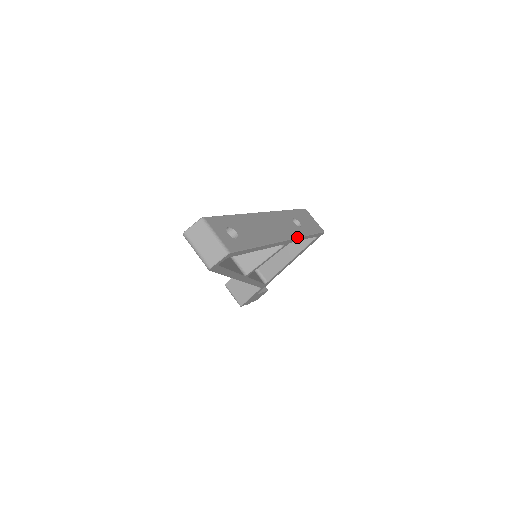
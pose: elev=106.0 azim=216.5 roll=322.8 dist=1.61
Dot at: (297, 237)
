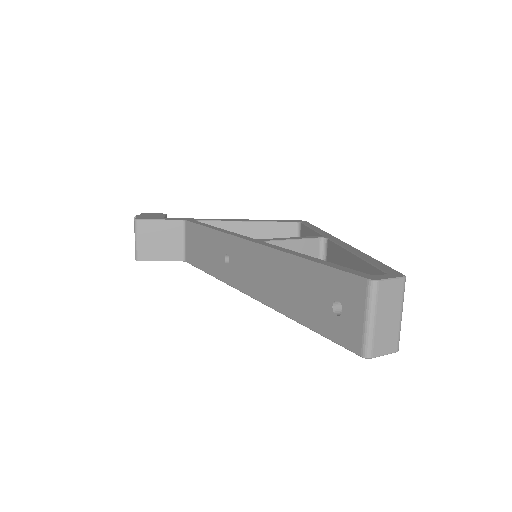
Dot at: occluded
